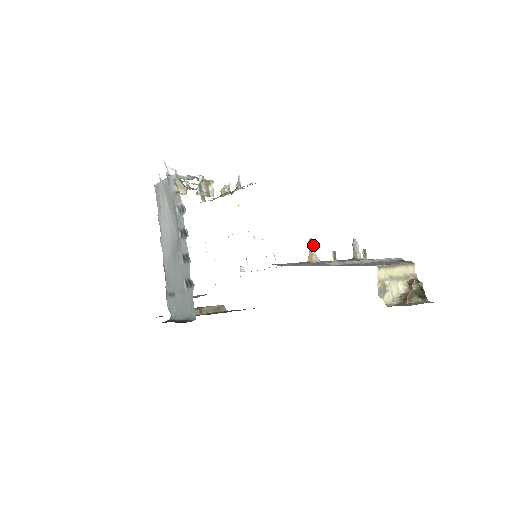
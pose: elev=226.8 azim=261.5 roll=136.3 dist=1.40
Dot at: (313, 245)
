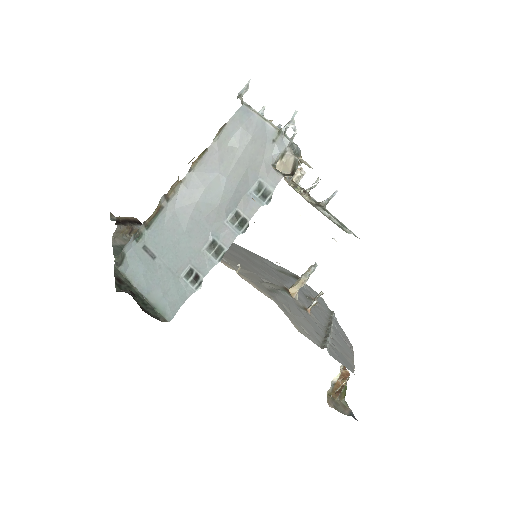
Dot at: (306, 281)
